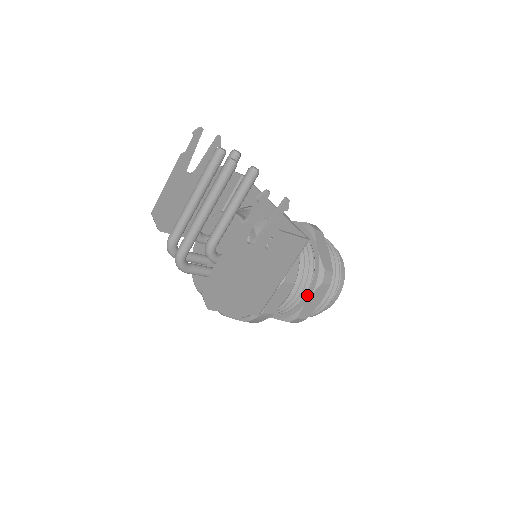
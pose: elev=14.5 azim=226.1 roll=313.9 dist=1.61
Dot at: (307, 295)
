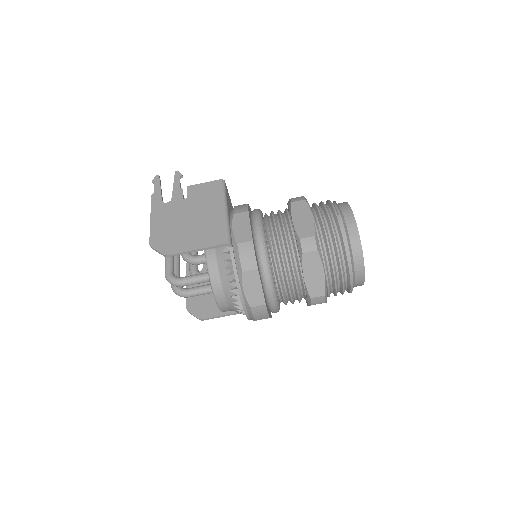
Dot at: occluded
